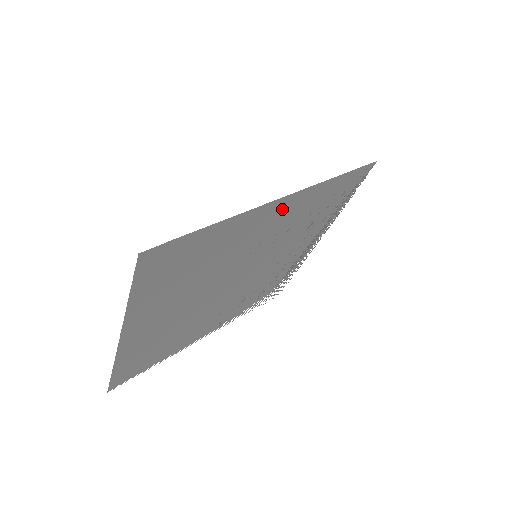
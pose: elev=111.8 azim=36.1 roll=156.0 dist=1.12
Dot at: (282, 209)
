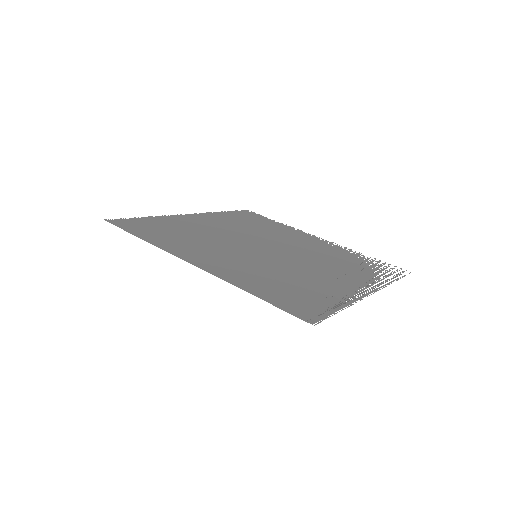
Dot at: (209, 265)
